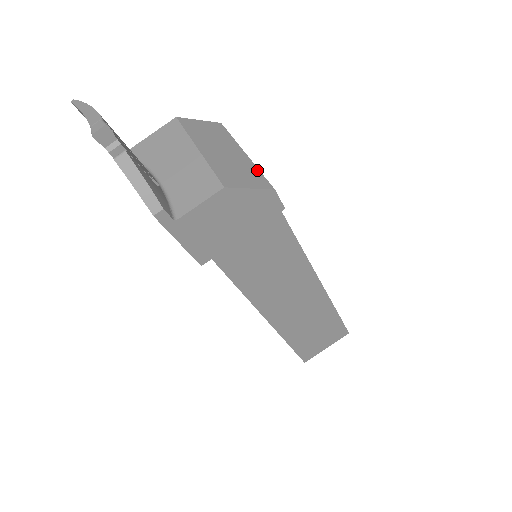
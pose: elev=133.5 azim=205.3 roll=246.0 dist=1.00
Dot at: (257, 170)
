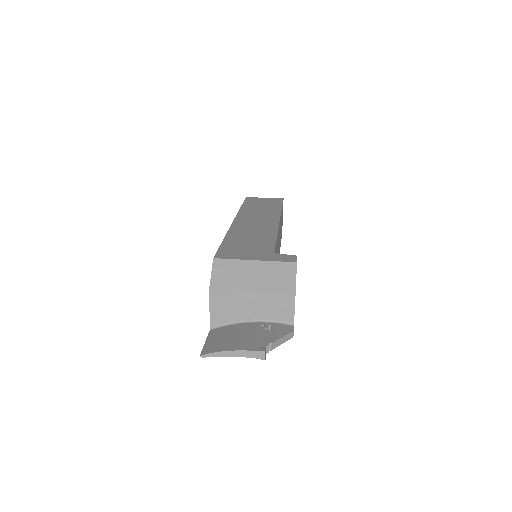
Dot at: (275, 263)
